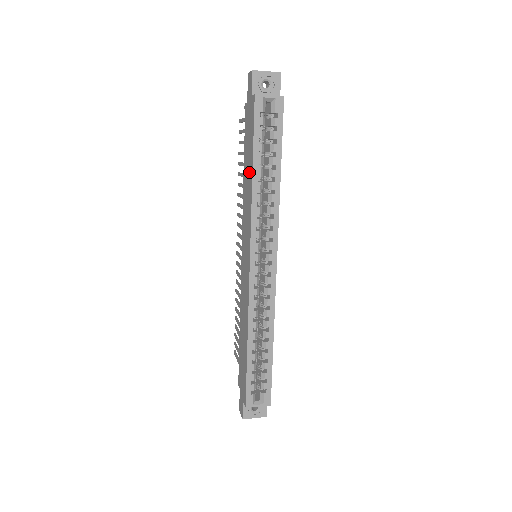
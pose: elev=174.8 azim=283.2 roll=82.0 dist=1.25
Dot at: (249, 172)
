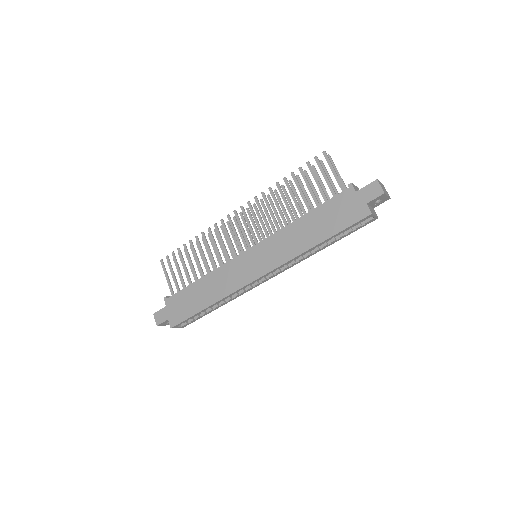
Dot at: (314, 234)
